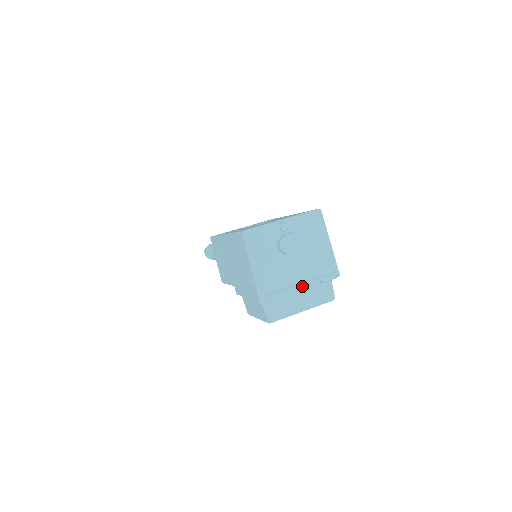
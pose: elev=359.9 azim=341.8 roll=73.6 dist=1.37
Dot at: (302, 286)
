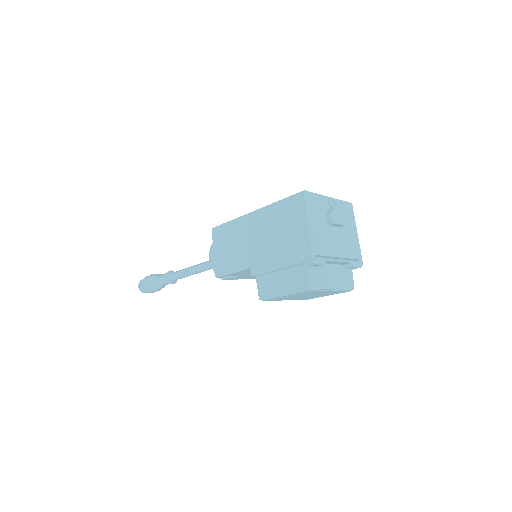
Dot at: (340, 261)
